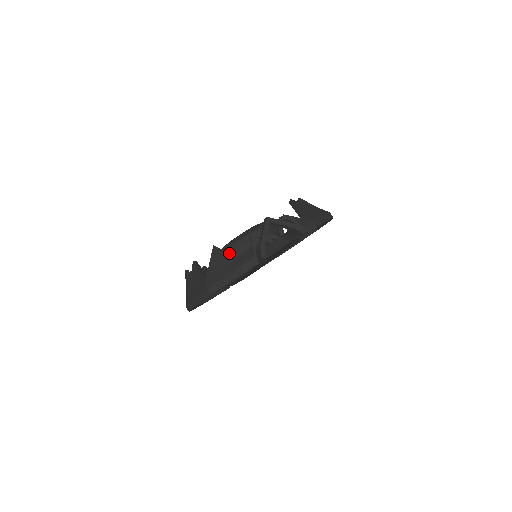
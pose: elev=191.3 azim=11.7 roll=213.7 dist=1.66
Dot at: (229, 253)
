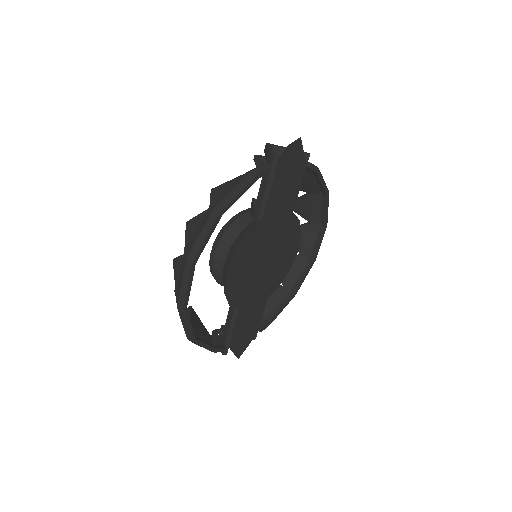
Dot at: occluded
